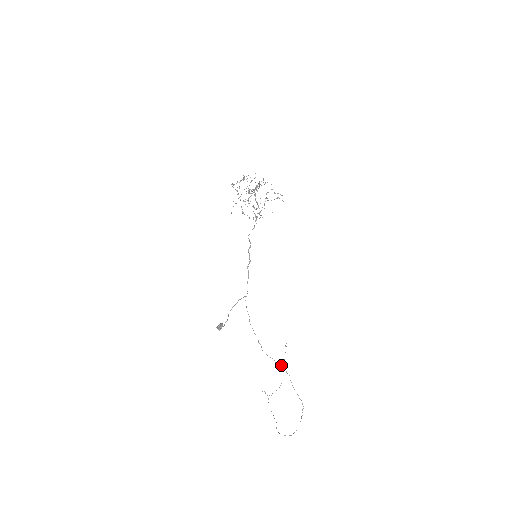
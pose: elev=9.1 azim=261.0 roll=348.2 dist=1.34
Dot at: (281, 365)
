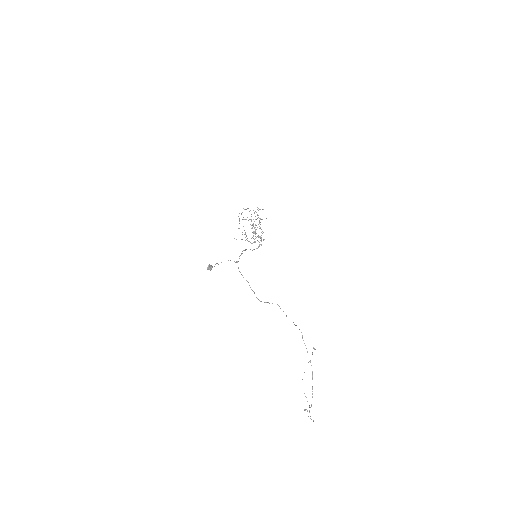
Dot at: occluded
